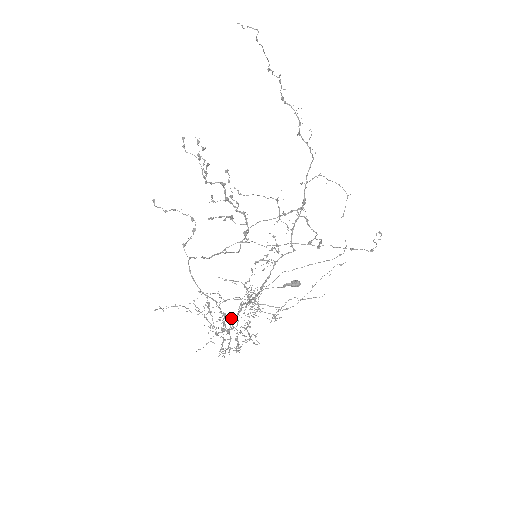
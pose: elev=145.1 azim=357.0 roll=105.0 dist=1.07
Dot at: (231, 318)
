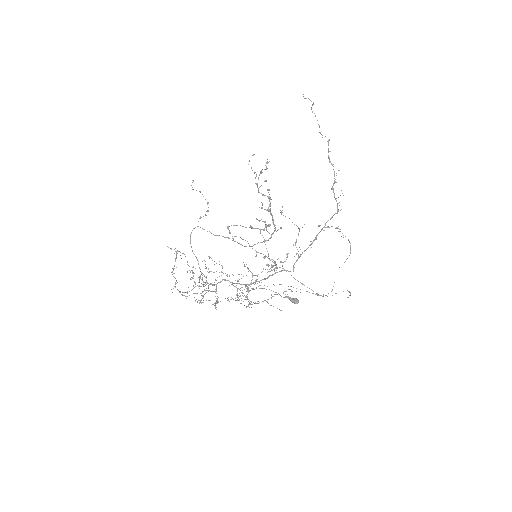
Dot at: (206, 280)
